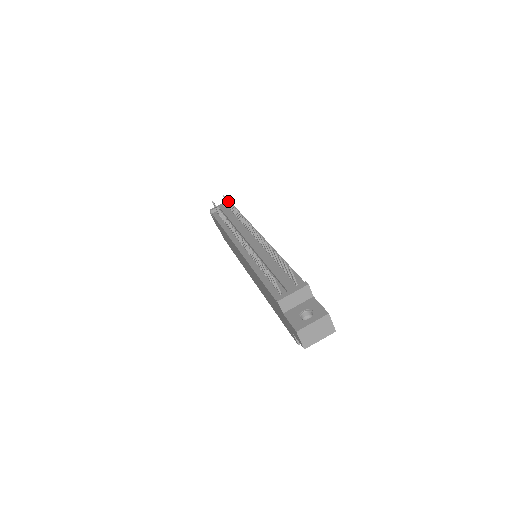
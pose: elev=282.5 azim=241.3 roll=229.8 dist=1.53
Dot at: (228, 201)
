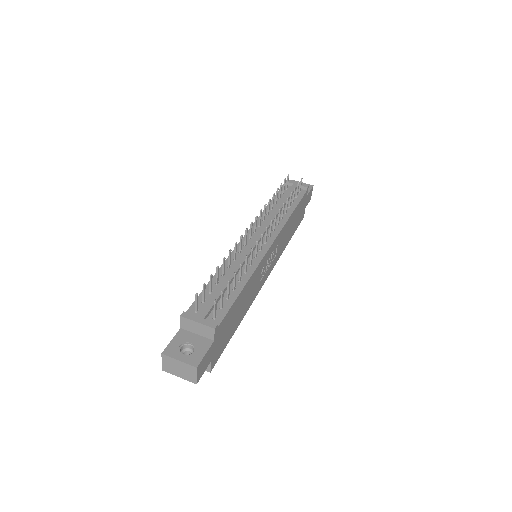
Dot at: (295, 188)
